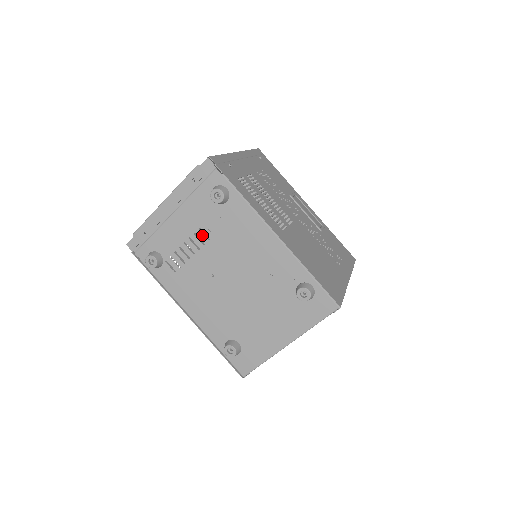
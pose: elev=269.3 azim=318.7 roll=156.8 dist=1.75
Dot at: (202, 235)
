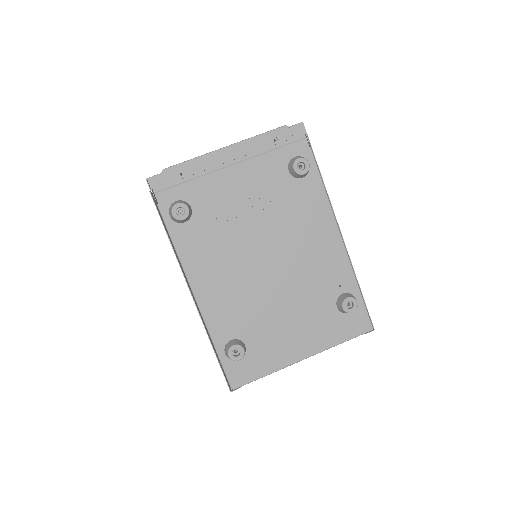
Dot at: (257, 203)
